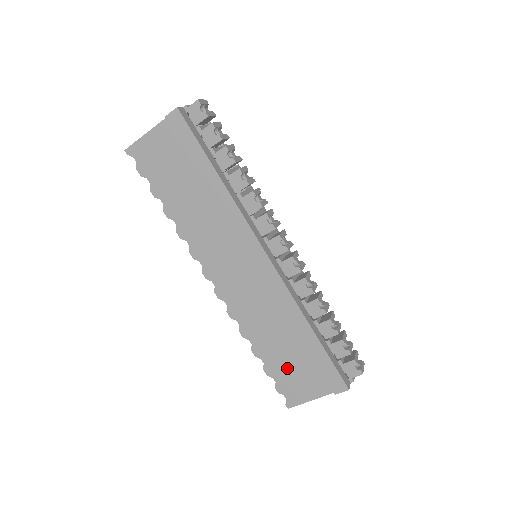
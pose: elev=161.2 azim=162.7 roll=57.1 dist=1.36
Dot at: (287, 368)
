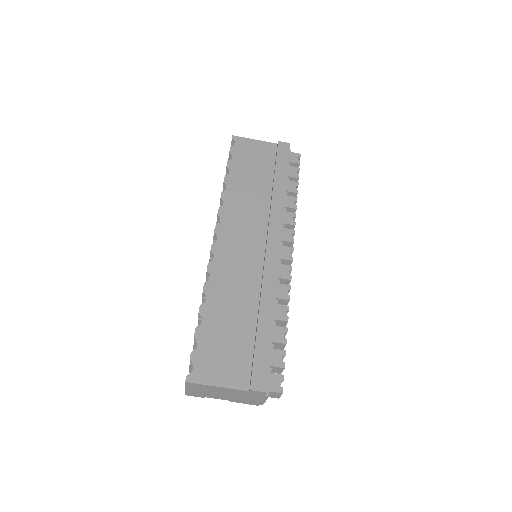
Dot at: (220, 341)
